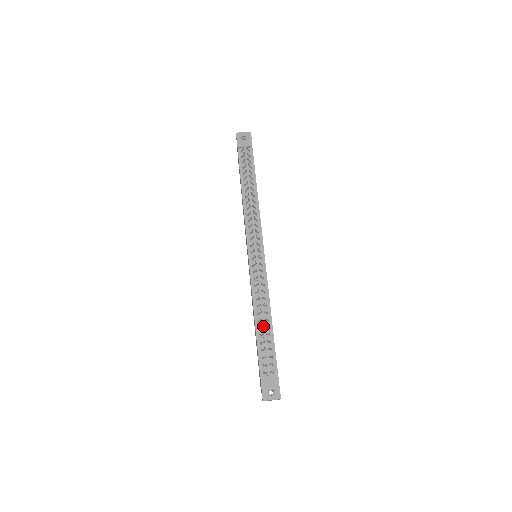
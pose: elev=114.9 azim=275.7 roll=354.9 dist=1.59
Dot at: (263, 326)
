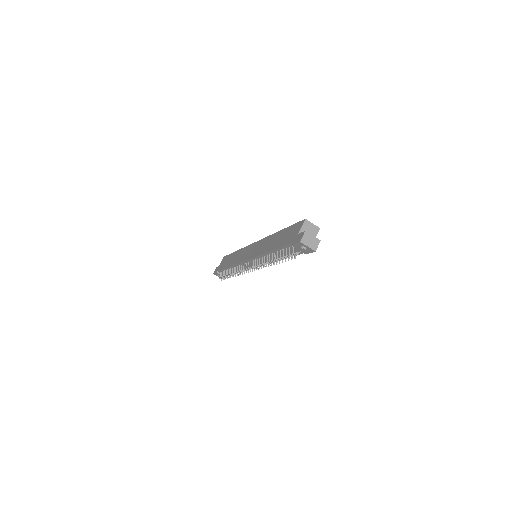
Dot at: (231, 272)
